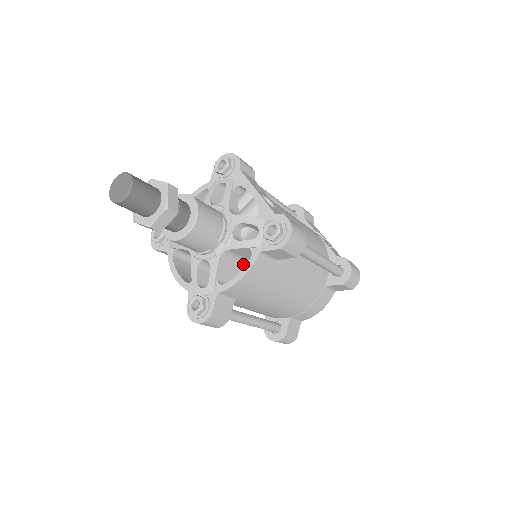
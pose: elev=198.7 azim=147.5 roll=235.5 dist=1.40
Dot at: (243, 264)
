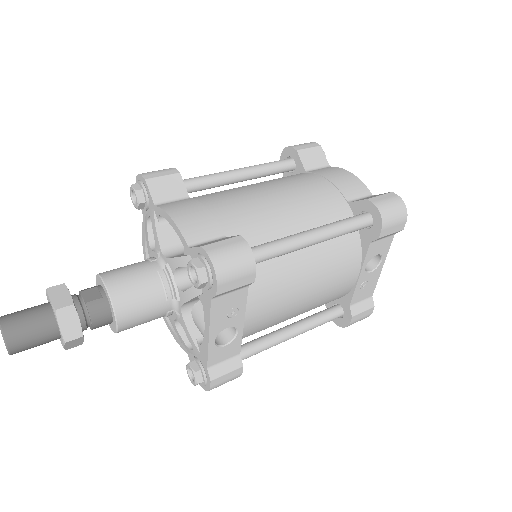
Dot at: occluded
